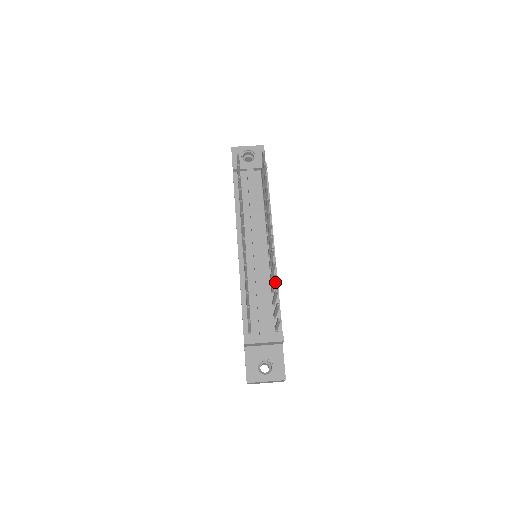
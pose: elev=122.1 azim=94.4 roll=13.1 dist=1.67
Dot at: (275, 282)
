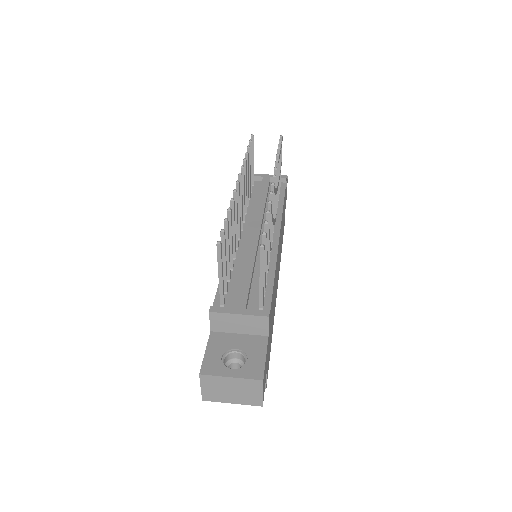
Dot at: (268, 232)
